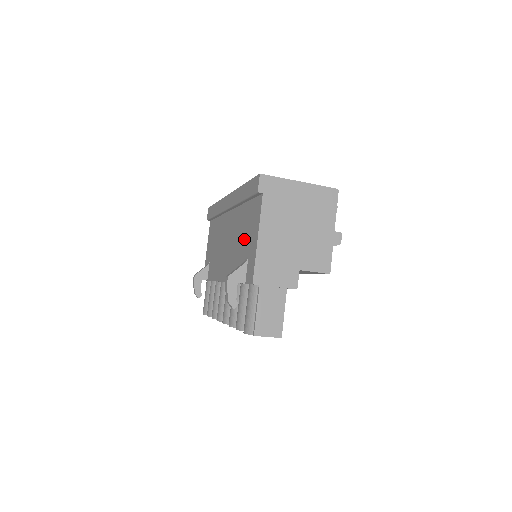
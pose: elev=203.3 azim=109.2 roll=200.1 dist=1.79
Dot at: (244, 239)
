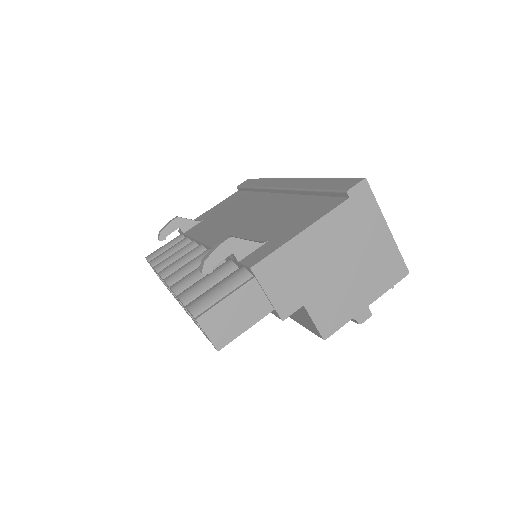
Dot at: (277, 223)
